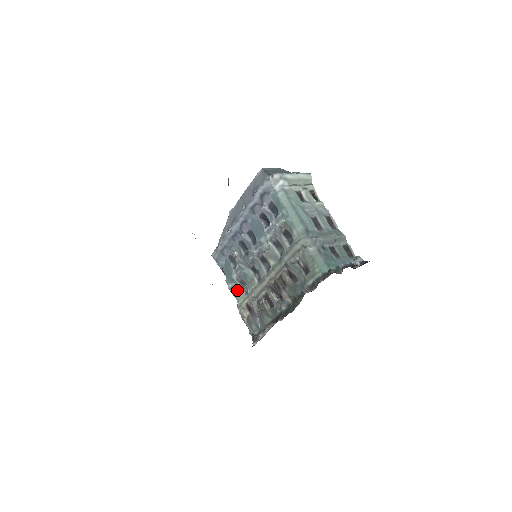
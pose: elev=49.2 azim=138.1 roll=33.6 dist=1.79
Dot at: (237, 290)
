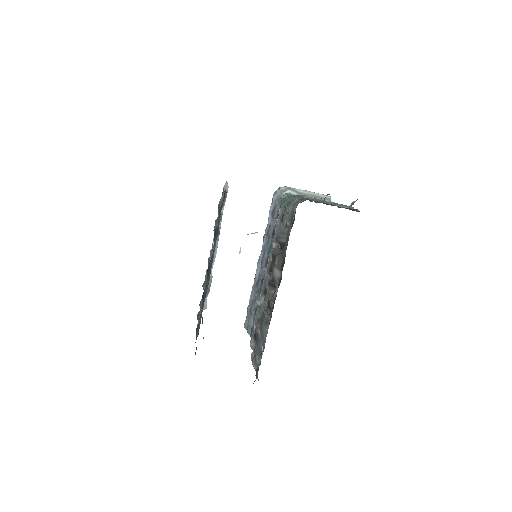
Dot at: occluded
